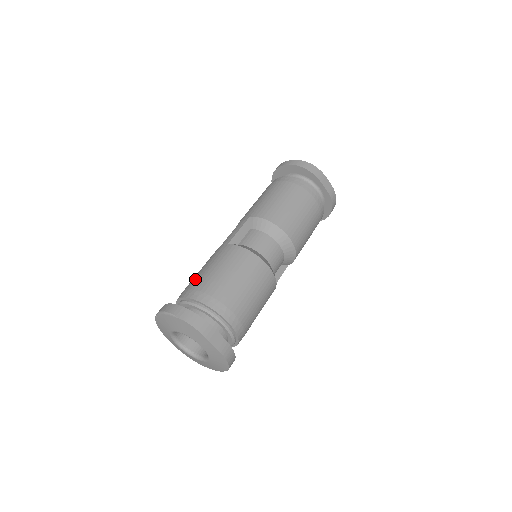
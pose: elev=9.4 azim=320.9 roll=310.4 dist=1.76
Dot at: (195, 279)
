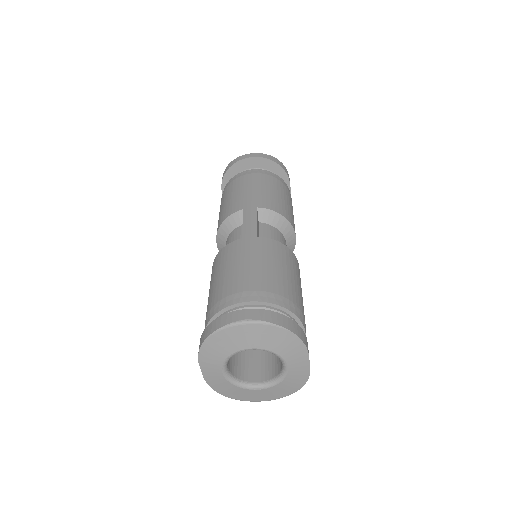
Dot at: (247, 278)
